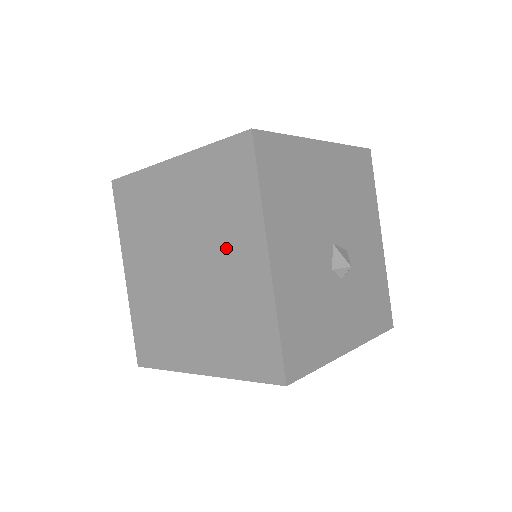
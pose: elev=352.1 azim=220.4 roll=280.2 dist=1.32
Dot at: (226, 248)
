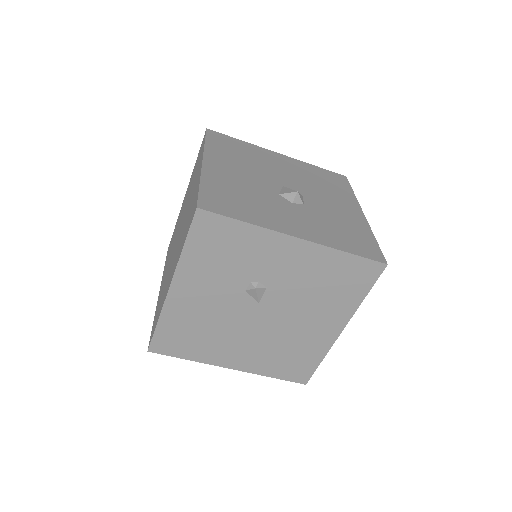
Dot at: occluded
